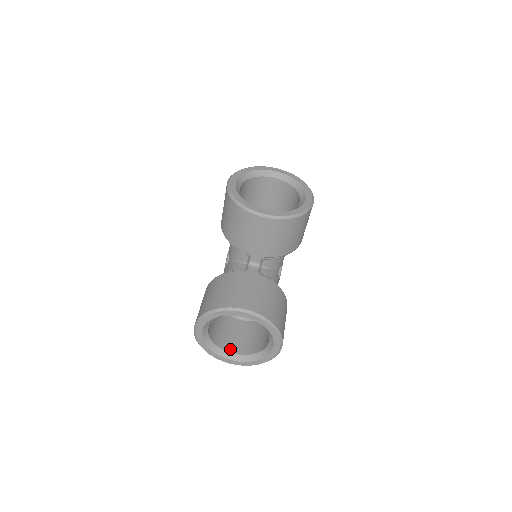
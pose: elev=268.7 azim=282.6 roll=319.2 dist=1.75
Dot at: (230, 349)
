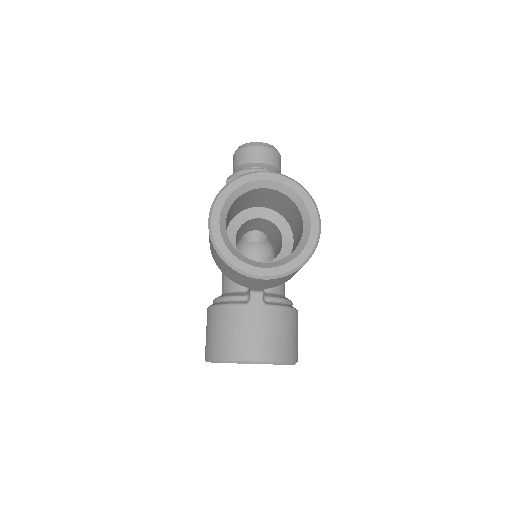
Dot at: occluded
